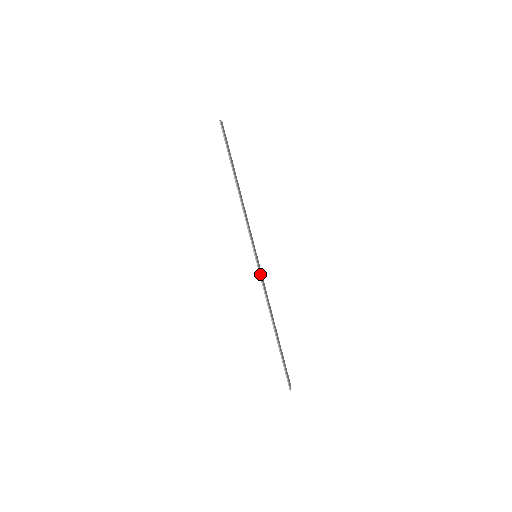
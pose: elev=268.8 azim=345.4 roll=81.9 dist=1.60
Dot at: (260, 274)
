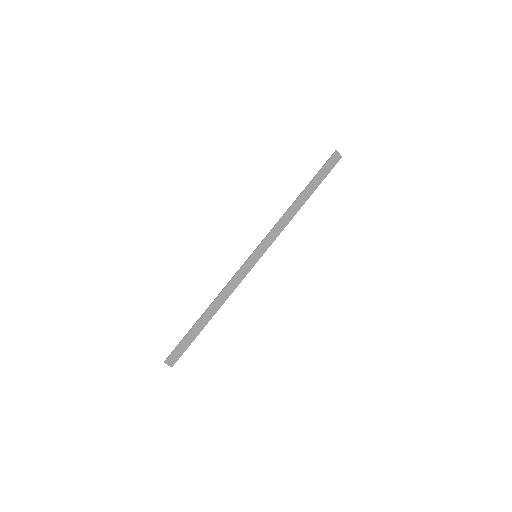
Dot at: (241, 267)
